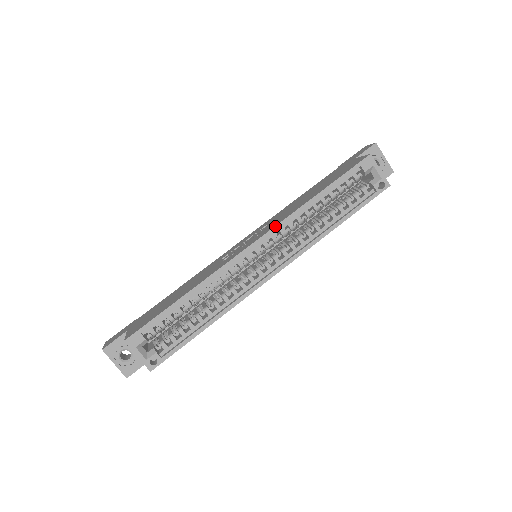
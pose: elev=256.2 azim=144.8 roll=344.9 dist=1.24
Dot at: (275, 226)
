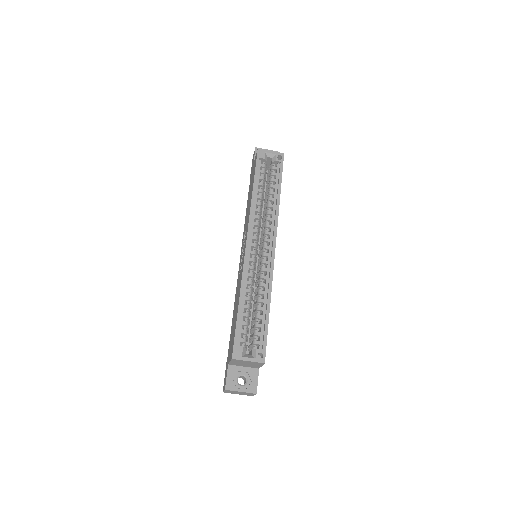
Dot at: (248, 223)
